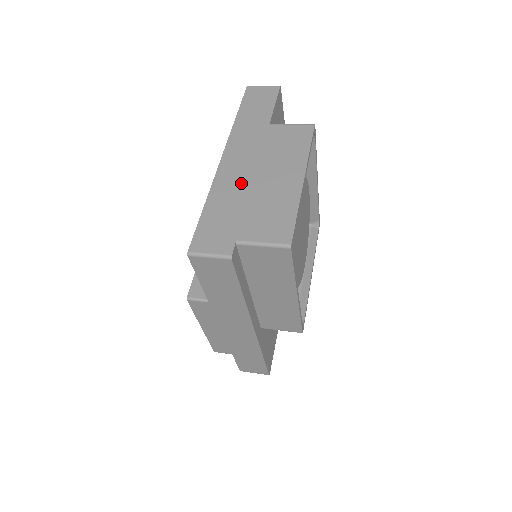
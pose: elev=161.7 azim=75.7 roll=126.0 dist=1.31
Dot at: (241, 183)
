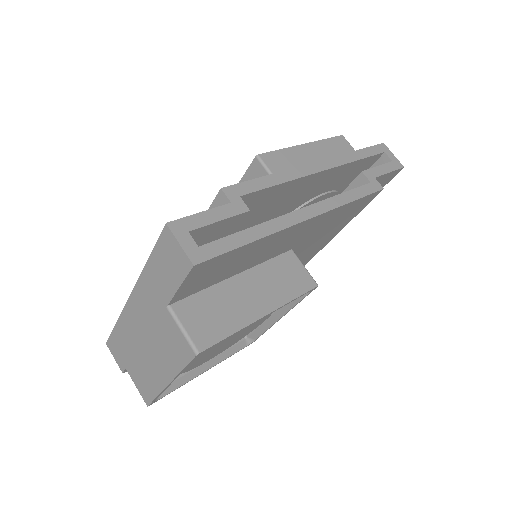
Dot at: (135, 336)
